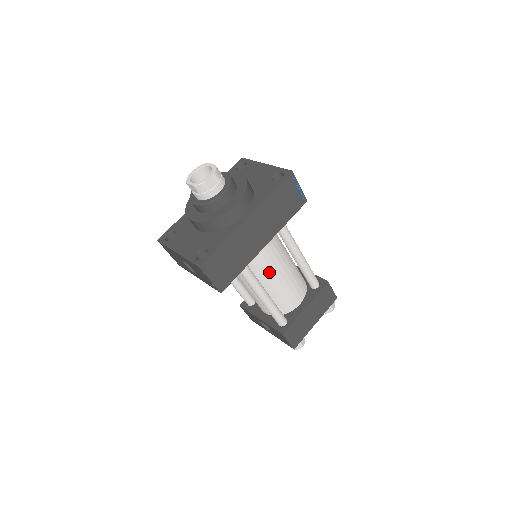
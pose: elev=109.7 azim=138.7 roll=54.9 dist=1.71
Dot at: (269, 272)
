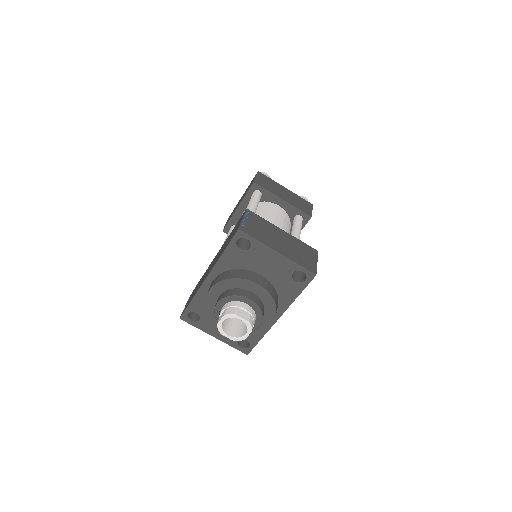
Dot at: occluded
